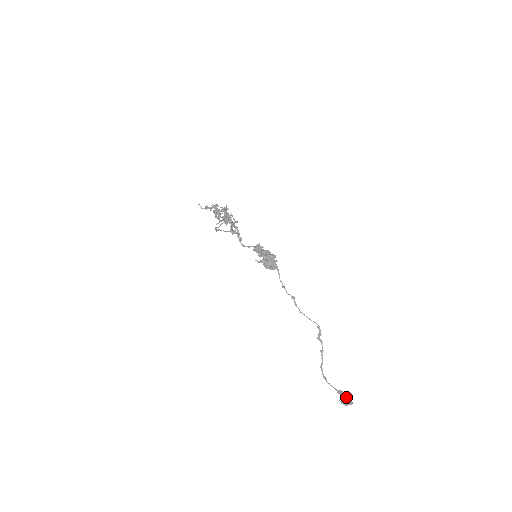
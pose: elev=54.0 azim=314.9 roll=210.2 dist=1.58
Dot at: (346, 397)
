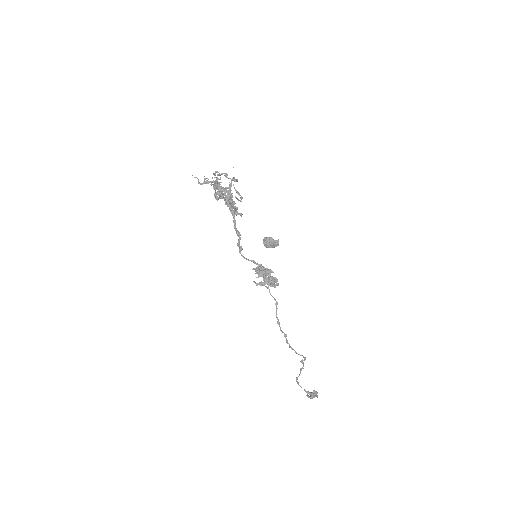
Dot at: (313, 396)
